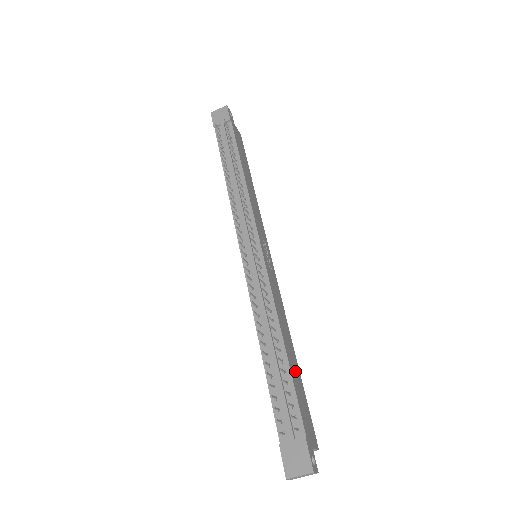
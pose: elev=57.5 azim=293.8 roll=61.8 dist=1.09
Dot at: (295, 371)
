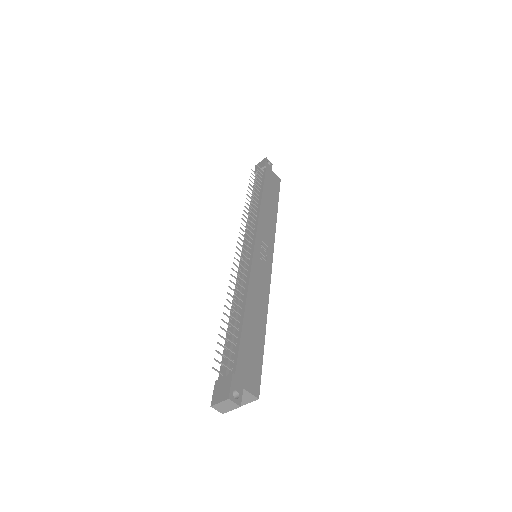
Dot at: (254, 334)
